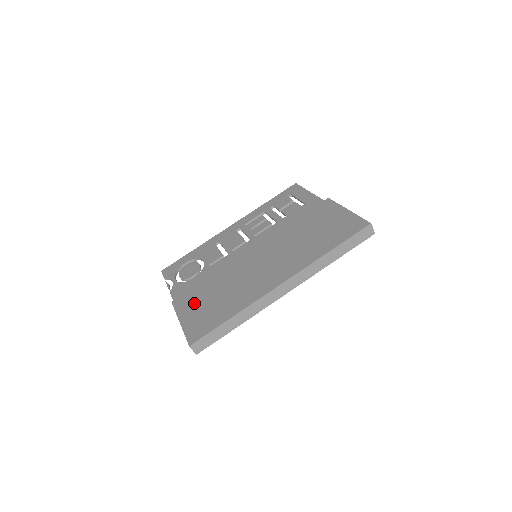
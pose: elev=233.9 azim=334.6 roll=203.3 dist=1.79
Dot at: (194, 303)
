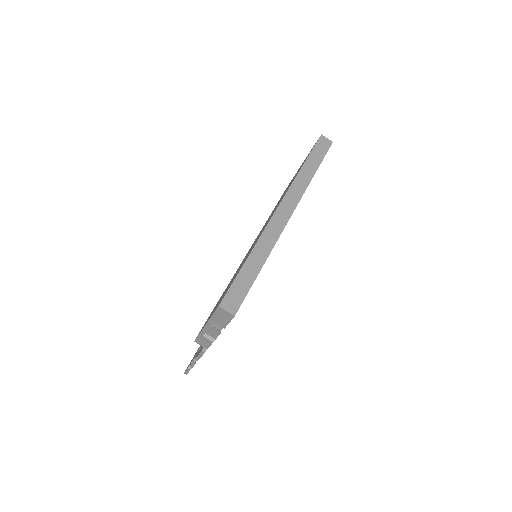
Dot at: occluded
